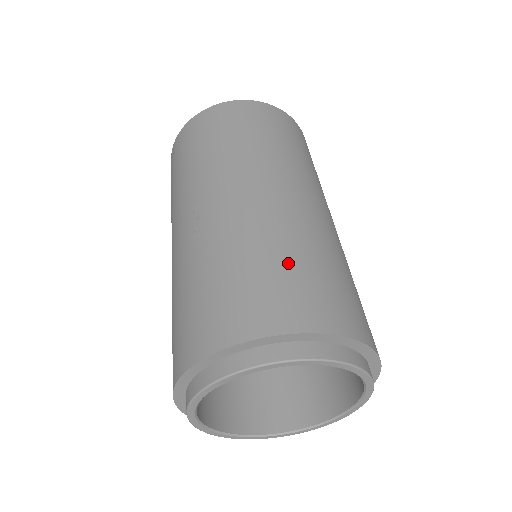
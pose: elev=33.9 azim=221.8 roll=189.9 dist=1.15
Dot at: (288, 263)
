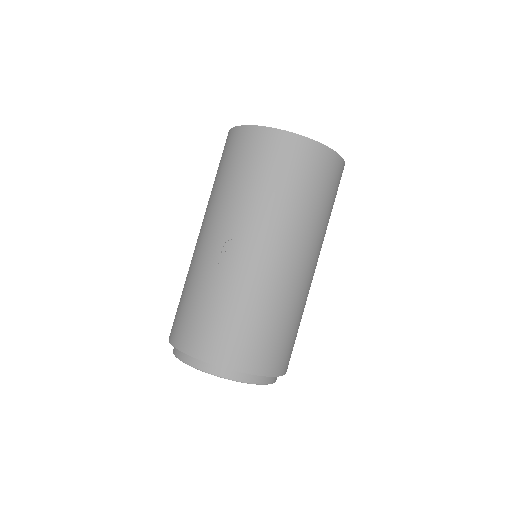
Dot at: (263, 325)
